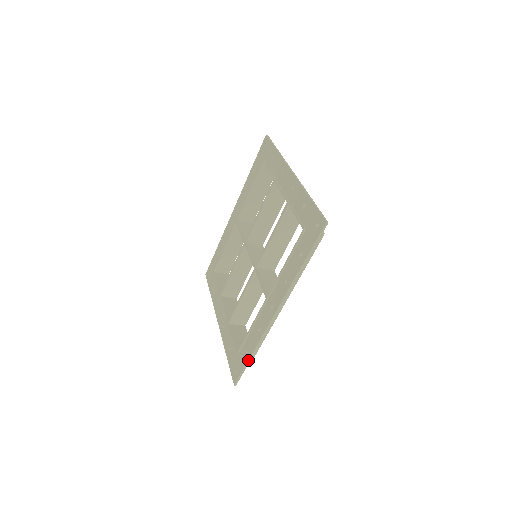
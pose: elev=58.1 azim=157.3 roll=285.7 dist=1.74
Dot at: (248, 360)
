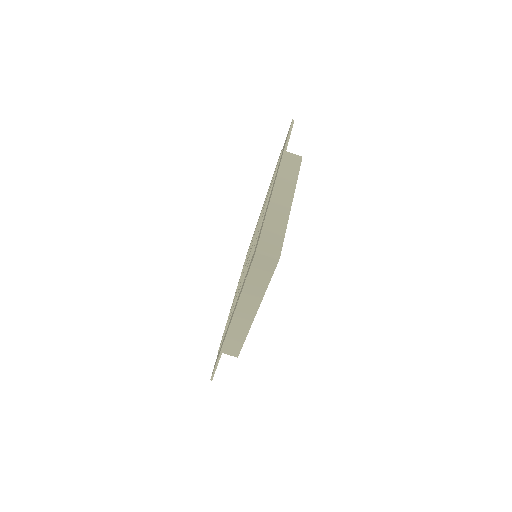
Dot at: (216, 362)
